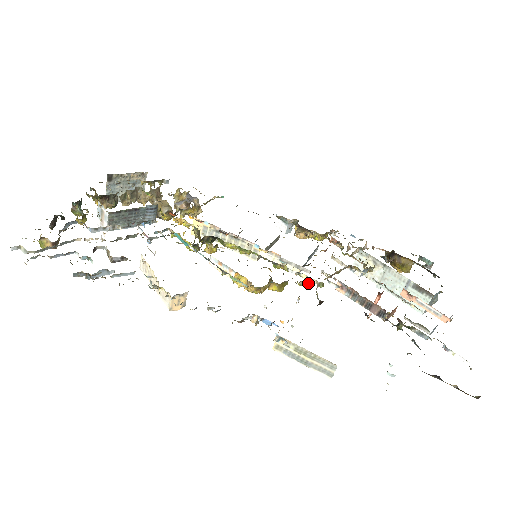
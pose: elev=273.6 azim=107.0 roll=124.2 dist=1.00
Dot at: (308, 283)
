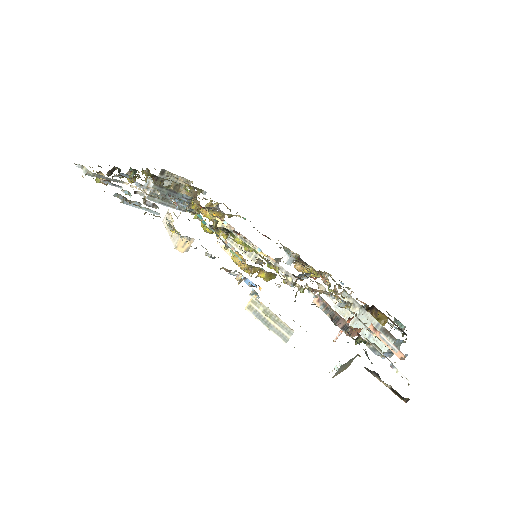
Dot at: (291, 283)
